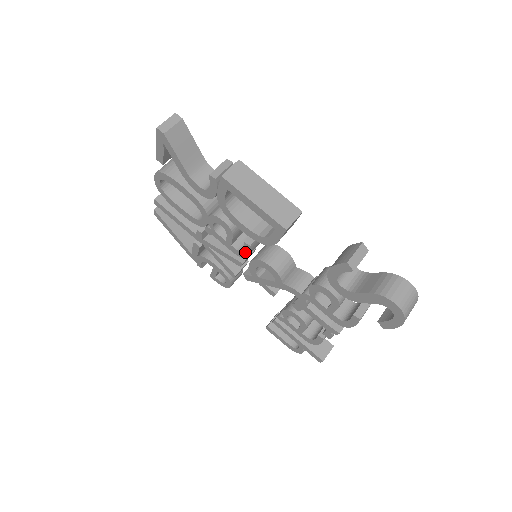
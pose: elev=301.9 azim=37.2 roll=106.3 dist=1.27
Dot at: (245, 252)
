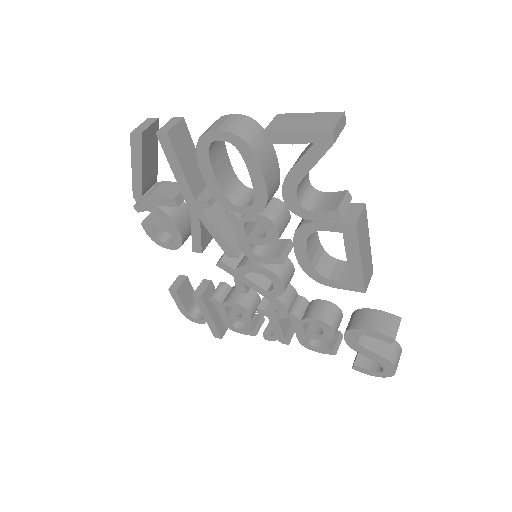
Dot at: (264, 259)
